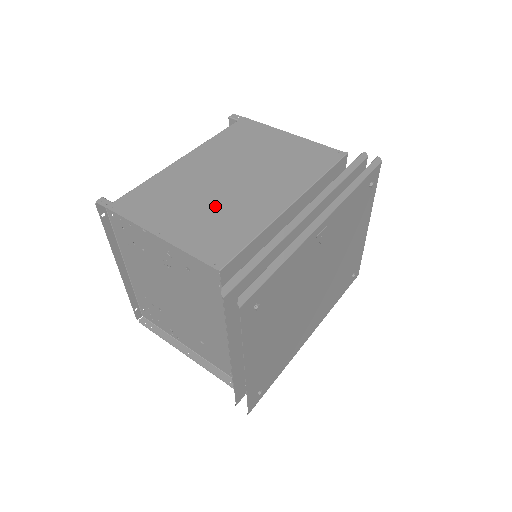
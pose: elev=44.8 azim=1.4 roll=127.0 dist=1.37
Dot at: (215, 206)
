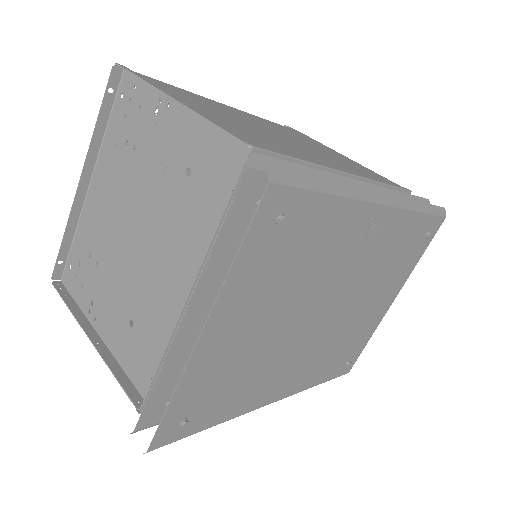
Dot at: (259, 131)
